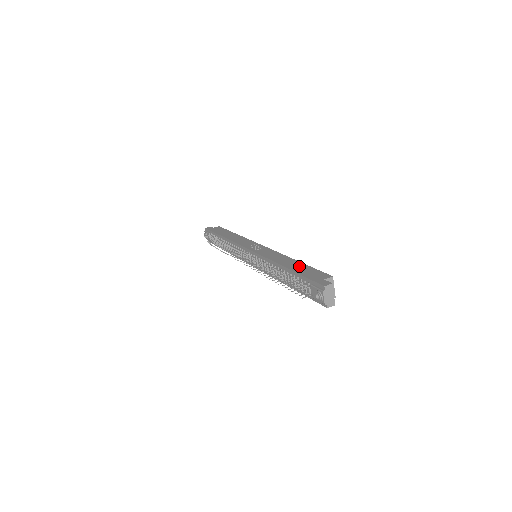
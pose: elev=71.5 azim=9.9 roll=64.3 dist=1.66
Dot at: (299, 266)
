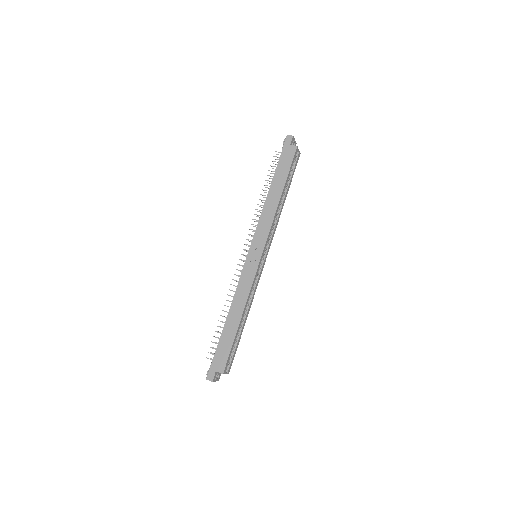
Dot at: (230, 333)
